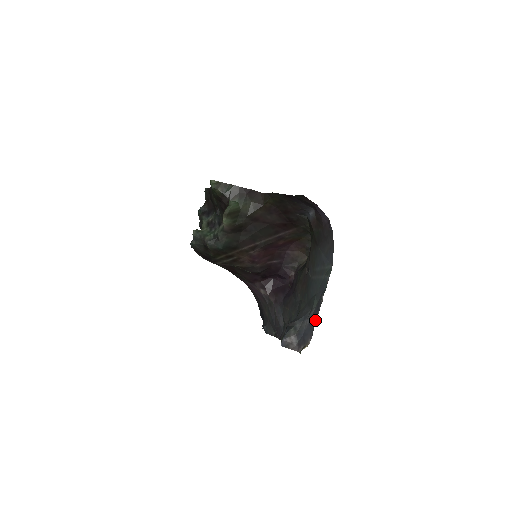
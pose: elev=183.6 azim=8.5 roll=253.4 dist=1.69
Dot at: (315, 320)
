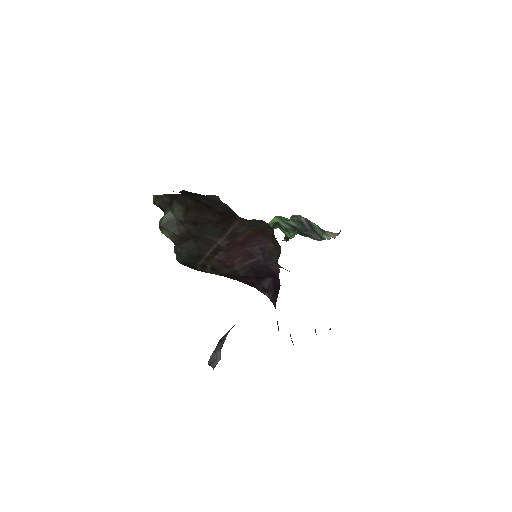
Dot at: occluded
